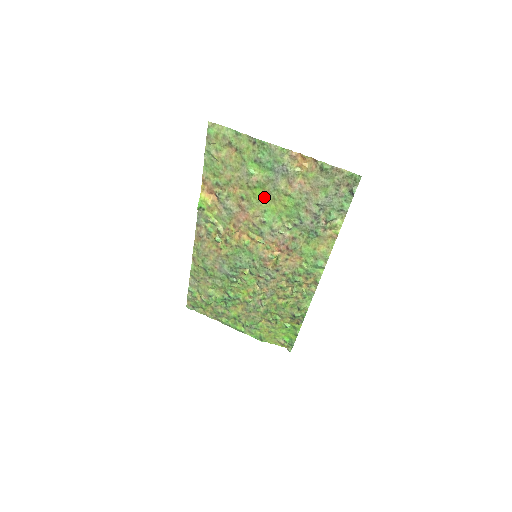
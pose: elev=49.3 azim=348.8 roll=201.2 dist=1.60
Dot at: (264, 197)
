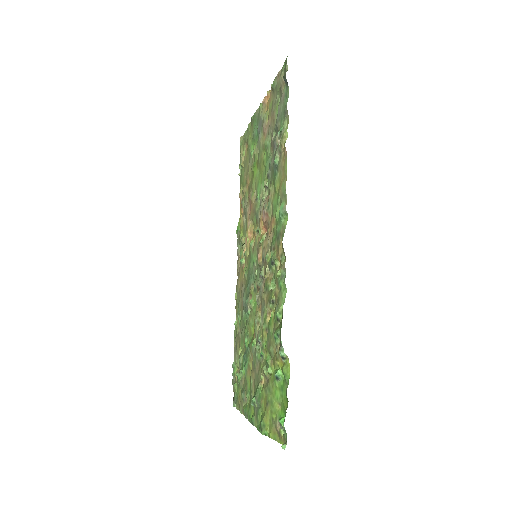
Dot at: (258, 171)
